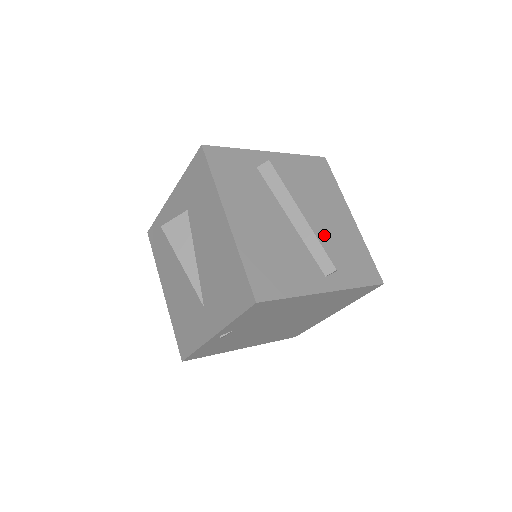
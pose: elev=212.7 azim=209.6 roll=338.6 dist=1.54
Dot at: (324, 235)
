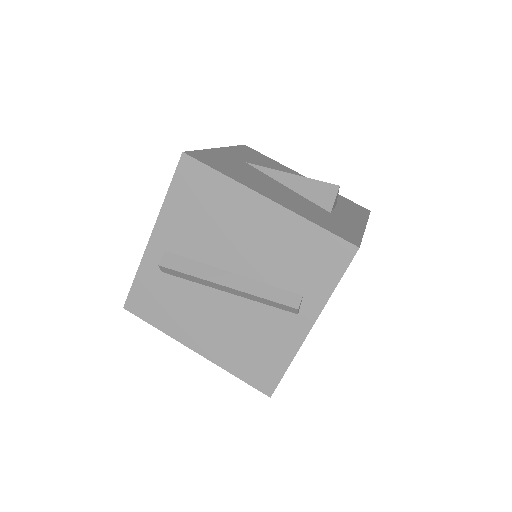
Dot at: (263, 268)
